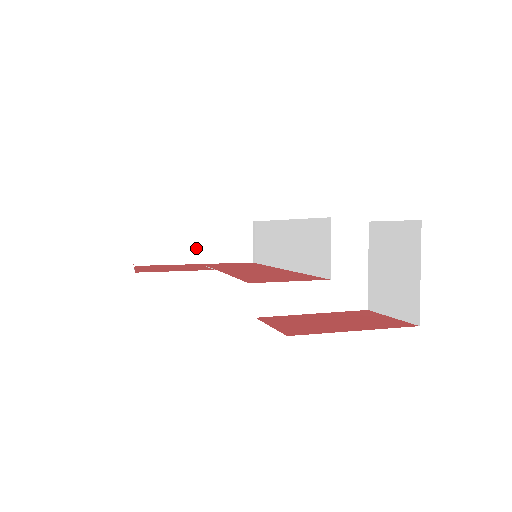
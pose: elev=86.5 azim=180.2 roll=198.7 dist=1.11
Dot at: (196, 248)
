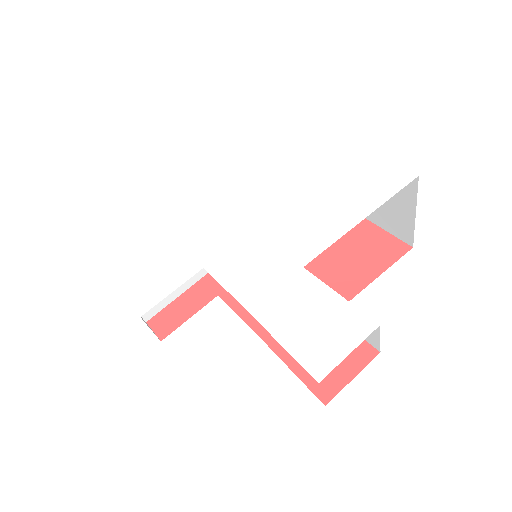
Dot at: occluded
